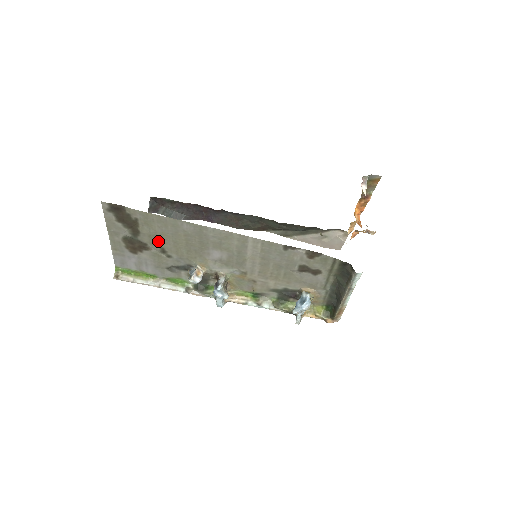
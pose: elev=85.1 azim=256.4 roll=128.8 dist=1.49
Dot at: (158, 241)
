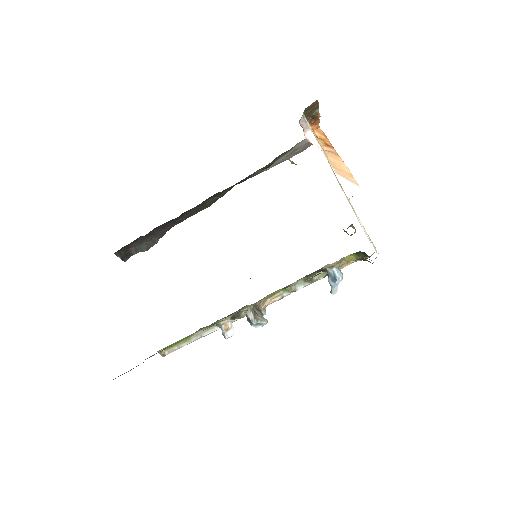
Dot at: occluded
